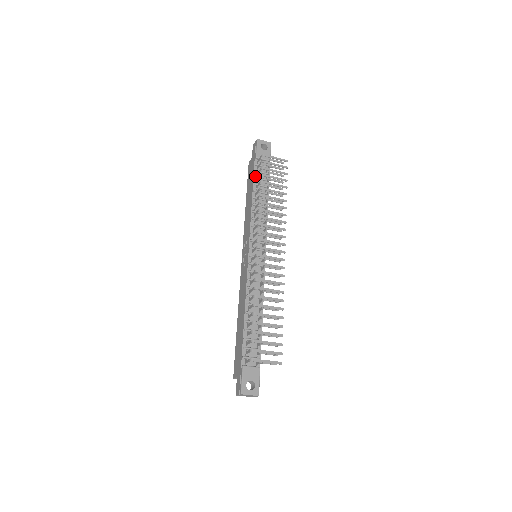
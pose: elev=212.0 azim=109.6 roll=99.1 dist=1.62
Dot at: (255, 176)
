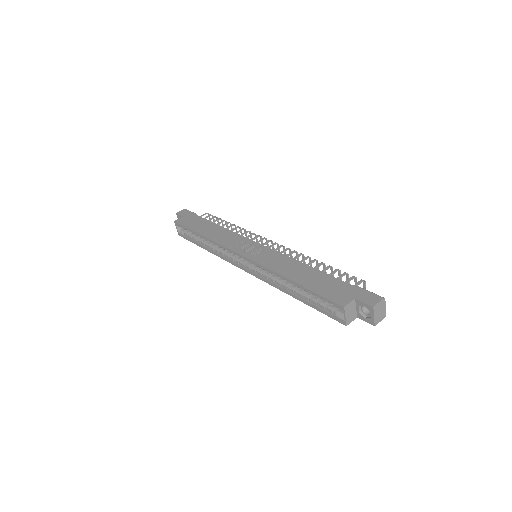
Dot at: (208, 220)
